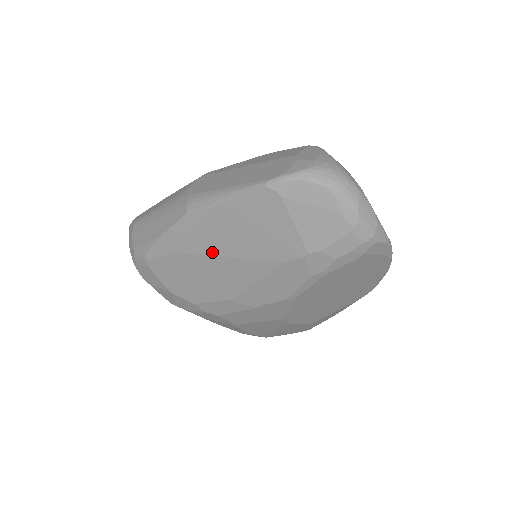
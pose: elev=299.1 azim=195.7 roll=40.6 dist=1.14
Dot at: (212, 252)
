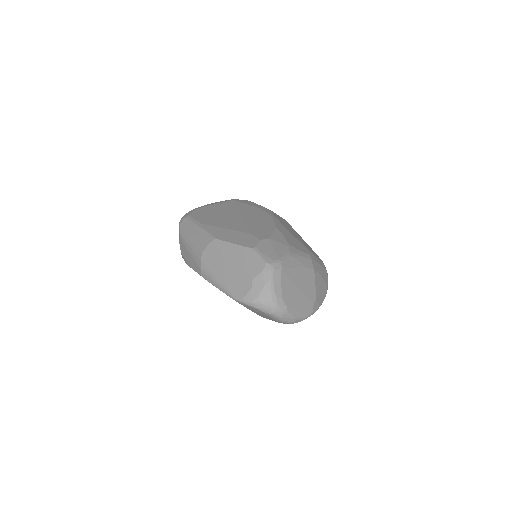
Dot at: occluded
